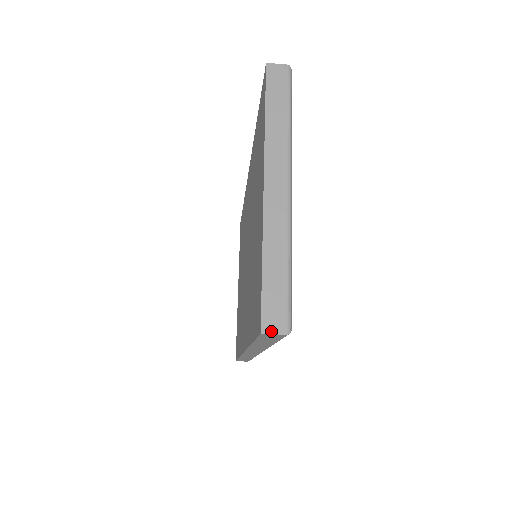
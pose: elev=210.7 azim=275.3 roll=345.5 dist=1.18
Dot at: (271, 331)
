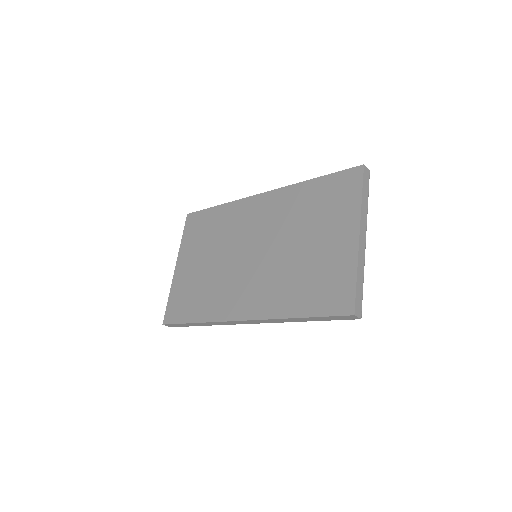
Dot at: (357, 315)
